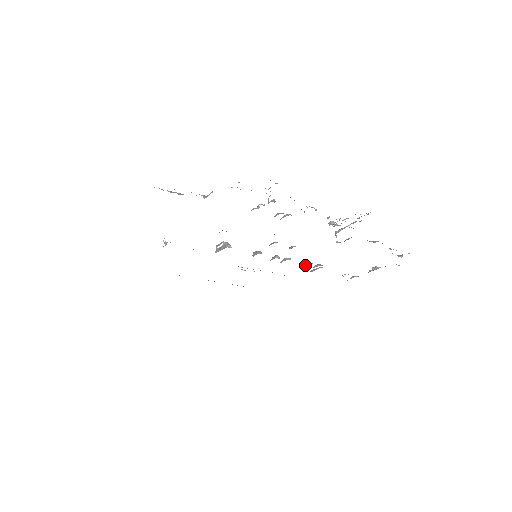
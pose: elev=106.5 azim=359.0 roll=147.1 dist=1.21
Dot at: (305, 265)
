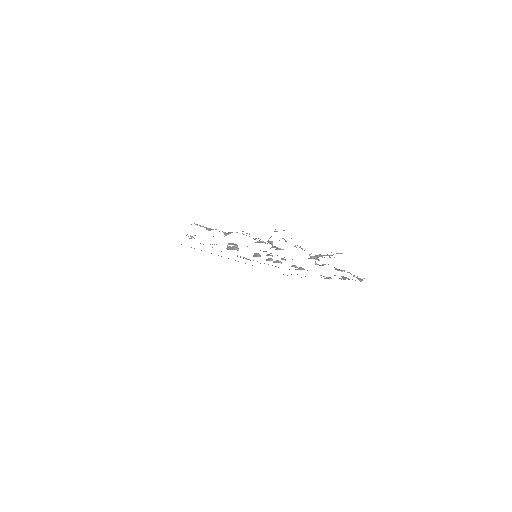
Dot at: occluded
